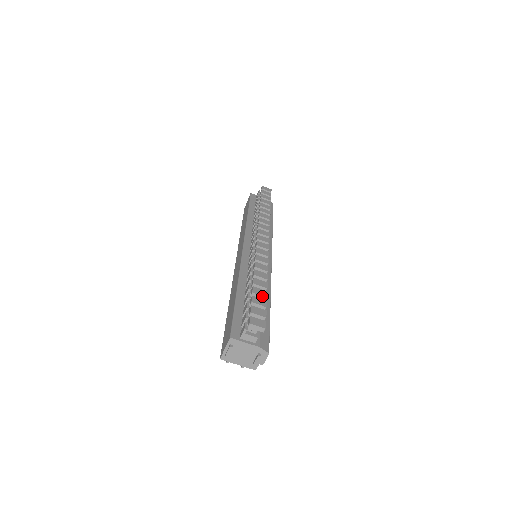
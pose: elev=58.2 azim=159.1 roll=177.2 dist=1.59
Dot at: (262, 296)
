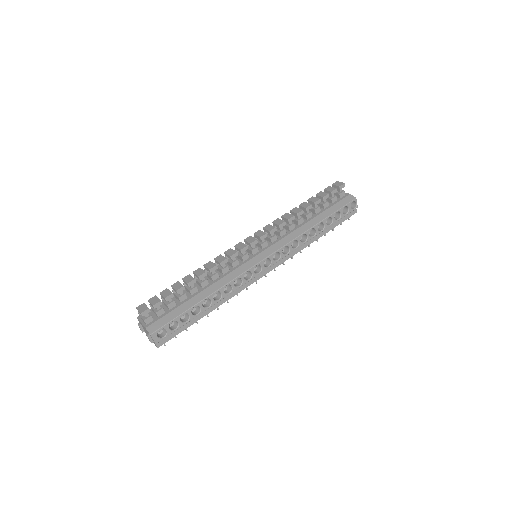
Dot at: (175, 289)
